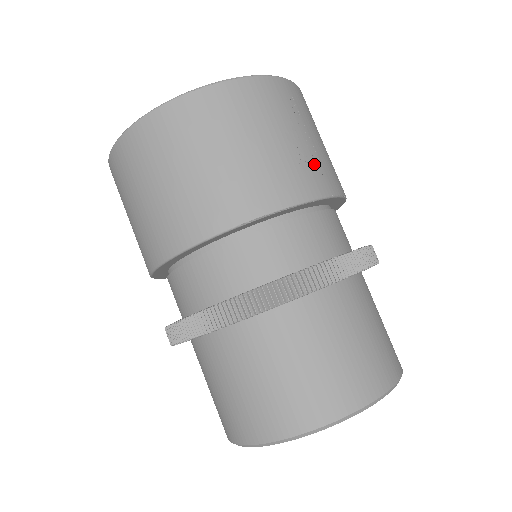
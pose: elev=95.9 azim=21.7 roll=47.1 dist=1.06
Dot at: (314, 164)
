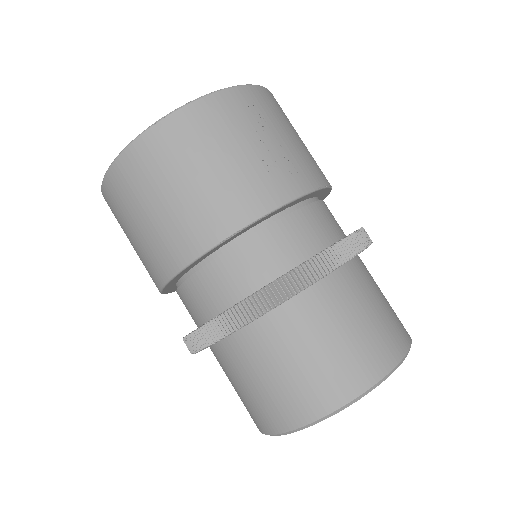
Dot at: (284, 166)
